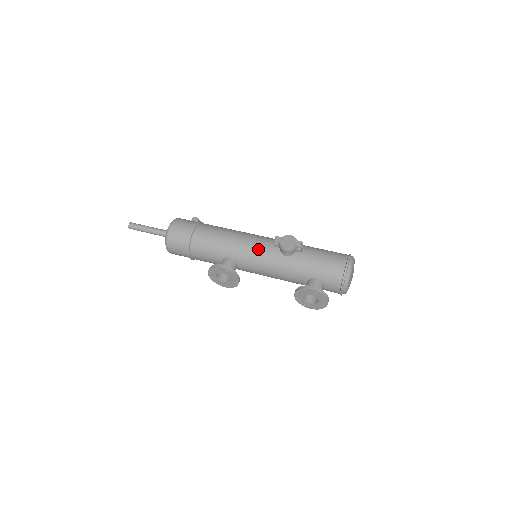
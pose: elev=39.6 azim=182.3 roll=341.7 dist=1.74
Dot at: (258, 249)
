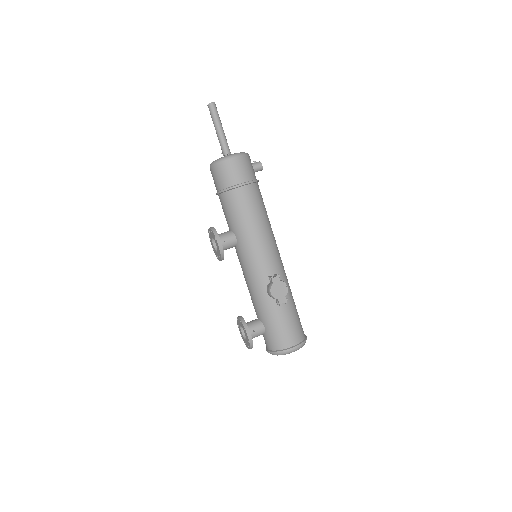
Dot at: (258, 262)
